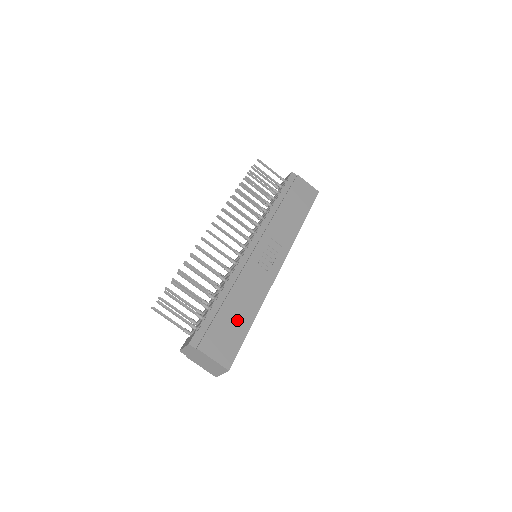
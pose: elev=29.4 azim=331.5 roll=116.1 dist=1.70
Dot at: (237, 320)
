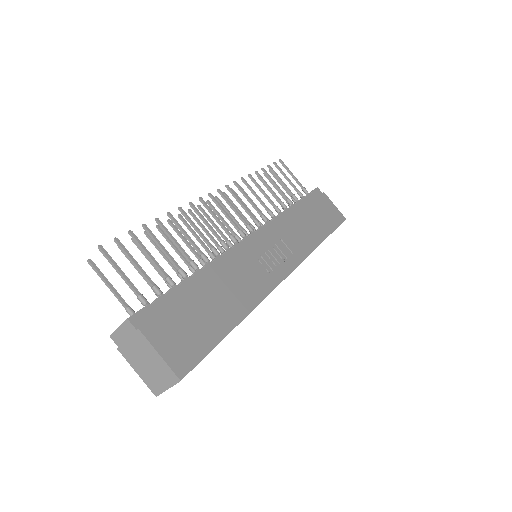
Dot at: (212, 315)
